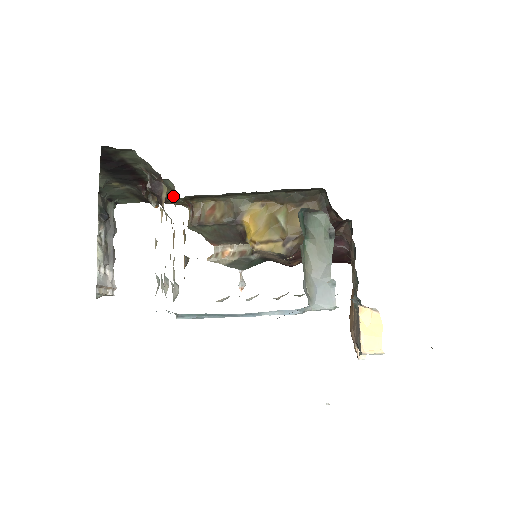
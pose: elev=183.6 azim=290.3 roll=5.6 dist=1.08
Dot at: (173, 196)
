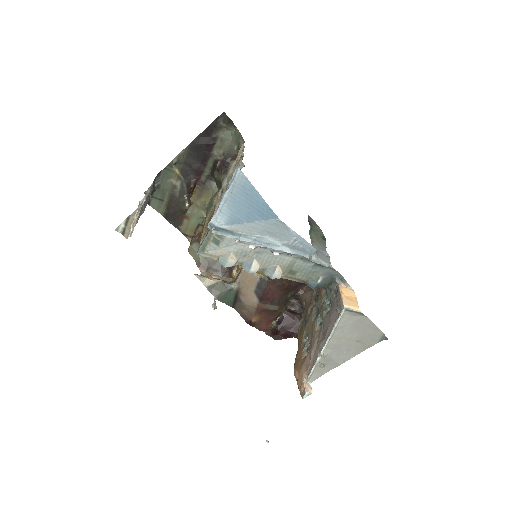
Dot at: (203, 207)
